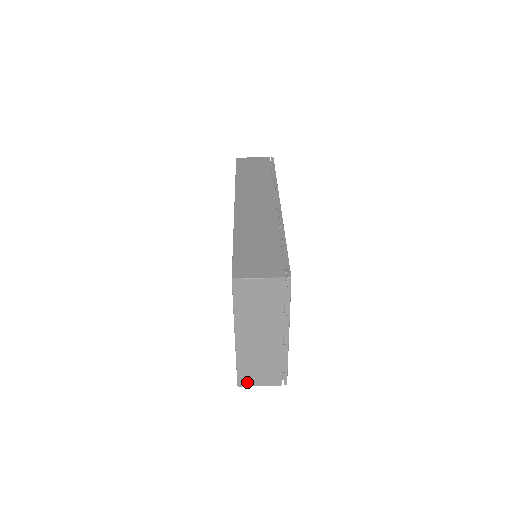
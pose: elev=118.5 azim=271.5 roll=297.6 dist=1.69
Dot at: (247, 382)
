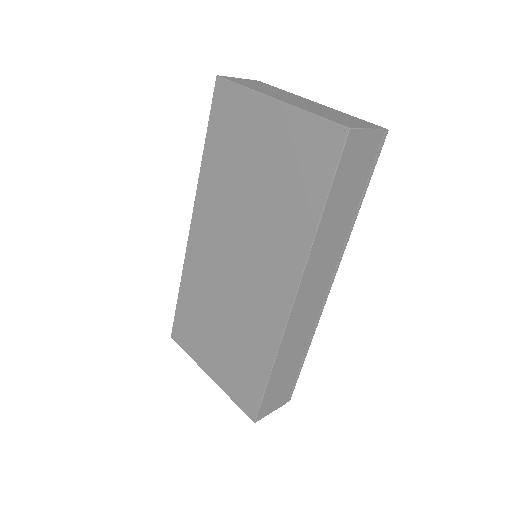
Dot at: (350, 126)
